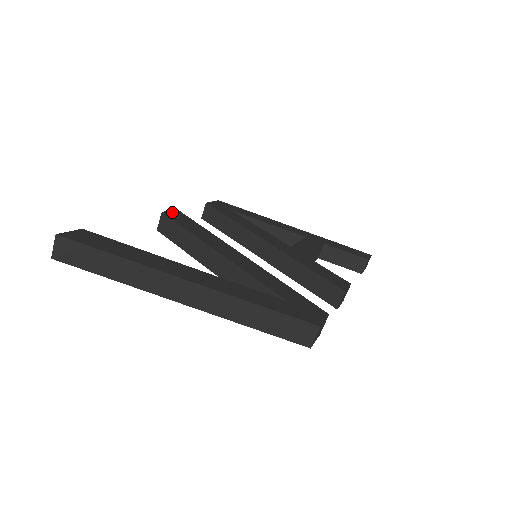
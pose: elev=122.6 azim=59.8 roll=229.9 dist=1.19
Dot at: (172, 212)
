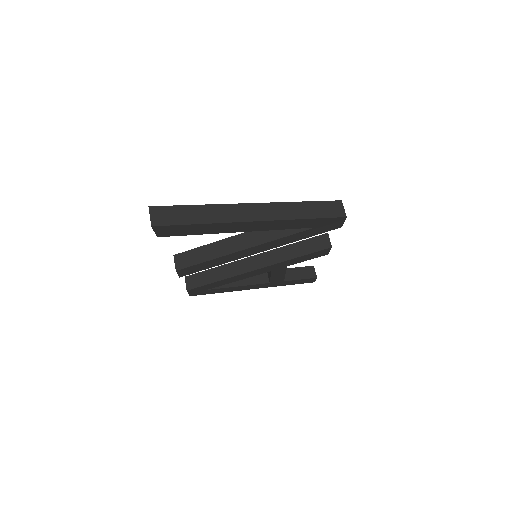
Dot at: occluded
